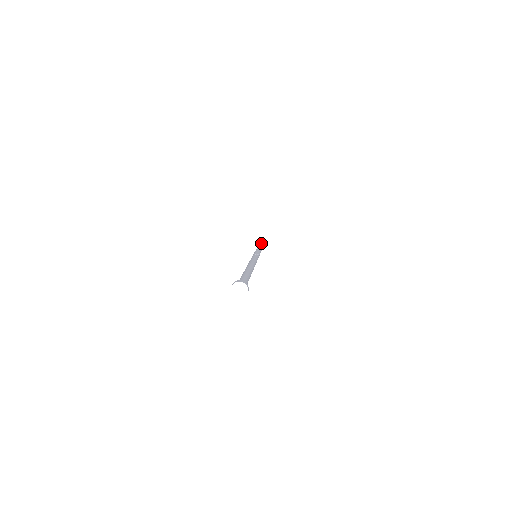
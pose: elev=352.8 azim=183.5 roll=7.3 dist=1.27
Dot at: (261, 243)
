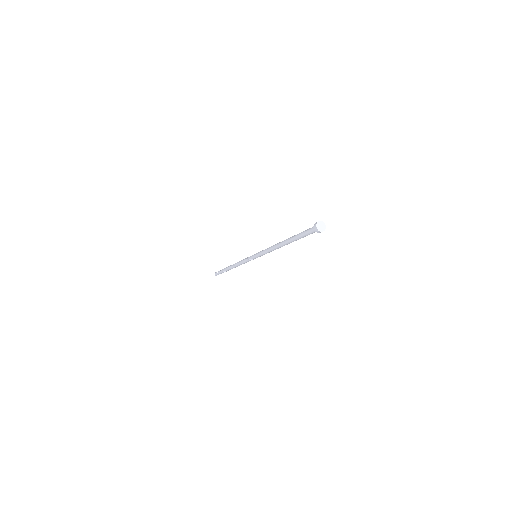
Dot at: occluded
